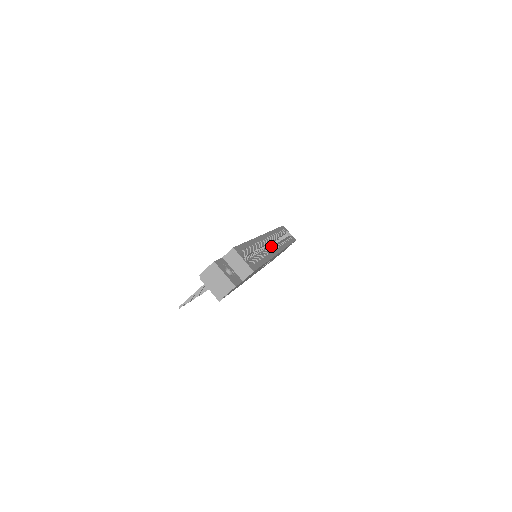
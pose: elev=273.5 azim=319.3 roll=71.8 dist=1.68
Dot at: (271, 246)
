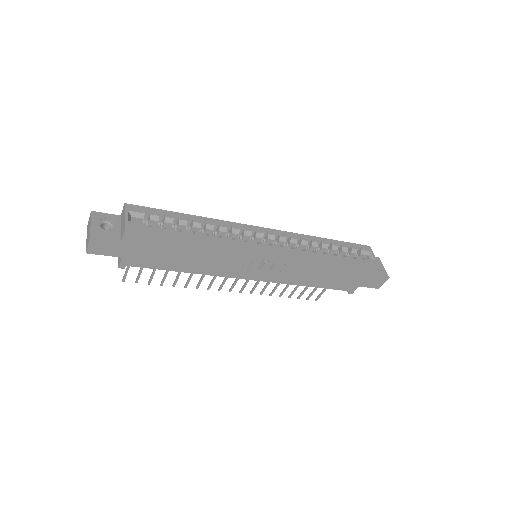
Dot at: occluded
